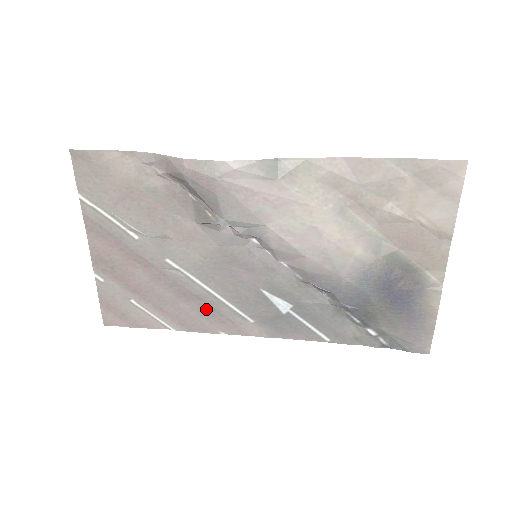
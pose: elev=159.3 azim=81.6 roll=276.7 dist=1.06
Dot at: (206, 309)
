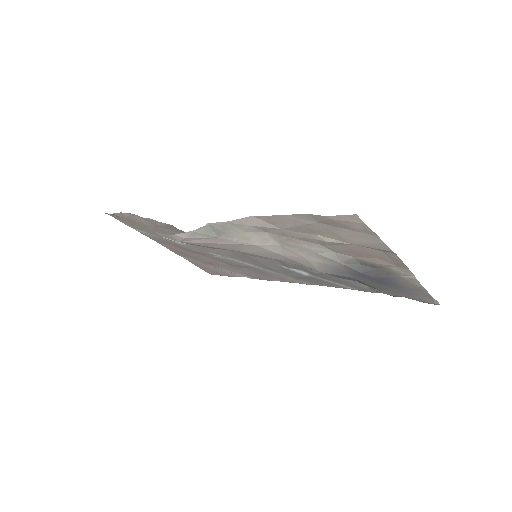
Dot at: (257, 271)
